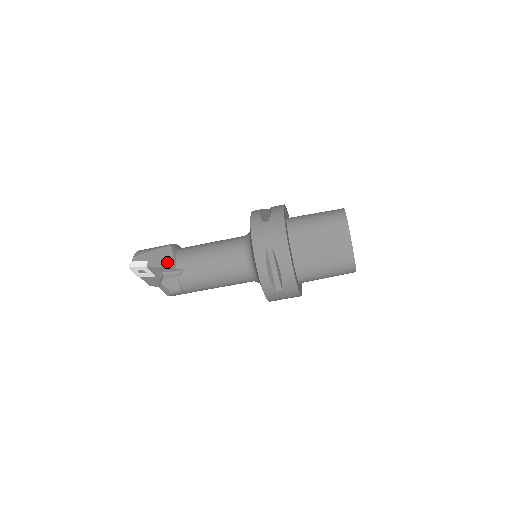
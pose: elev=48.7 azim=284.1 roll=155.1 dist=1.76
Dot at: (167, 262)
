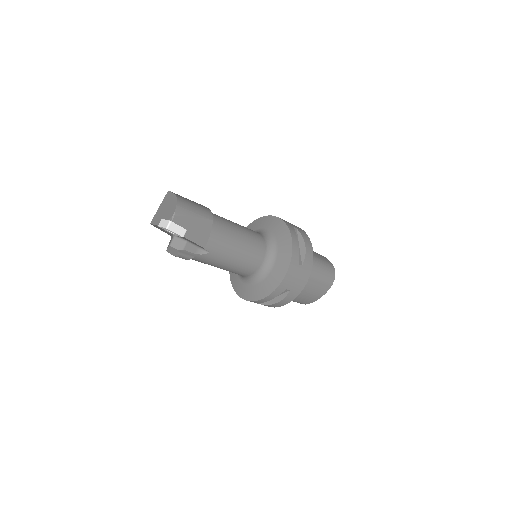
Dot at: (203, 241)
